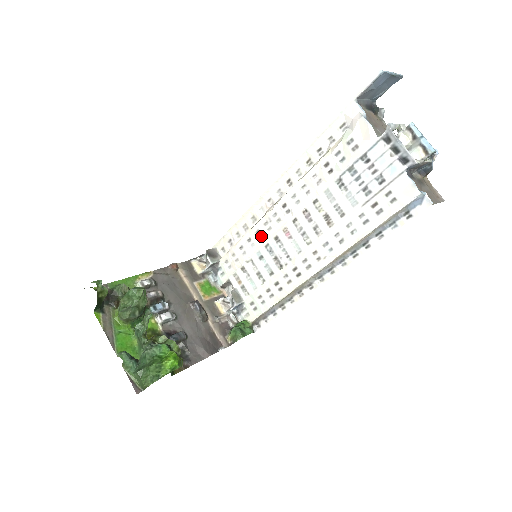
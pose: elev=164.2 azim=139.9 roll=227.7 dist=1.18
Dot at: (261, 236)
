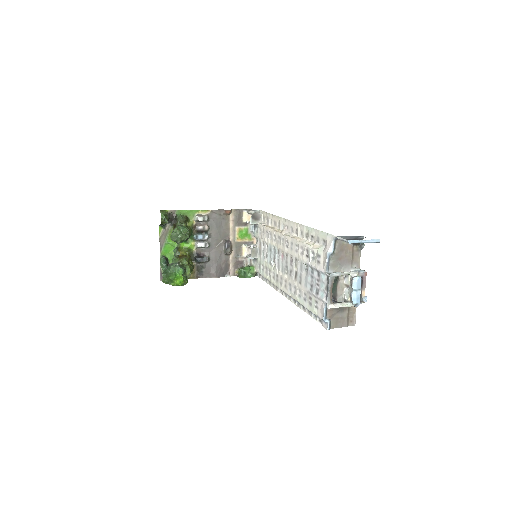
Dot at: (275, 240)
